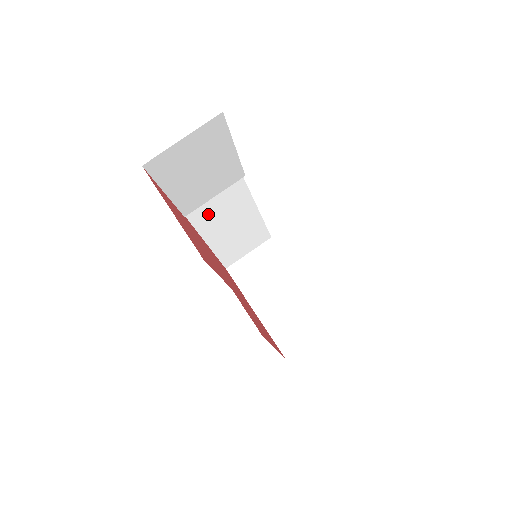
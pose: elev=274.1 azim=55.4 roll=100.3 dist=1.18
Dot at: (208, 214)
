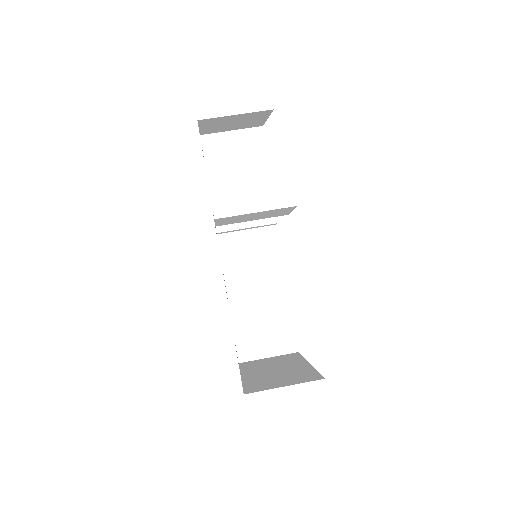
Dot at: (239, 261)
